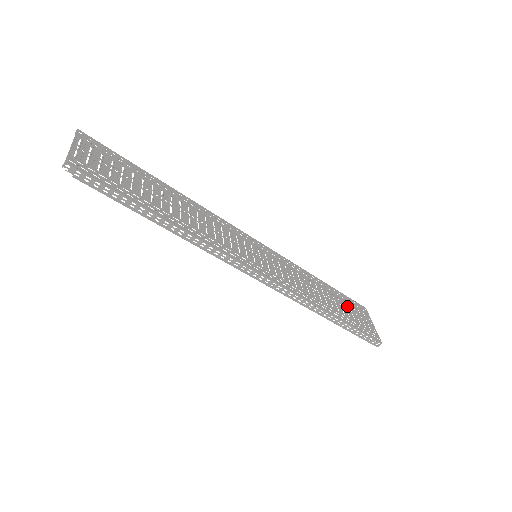
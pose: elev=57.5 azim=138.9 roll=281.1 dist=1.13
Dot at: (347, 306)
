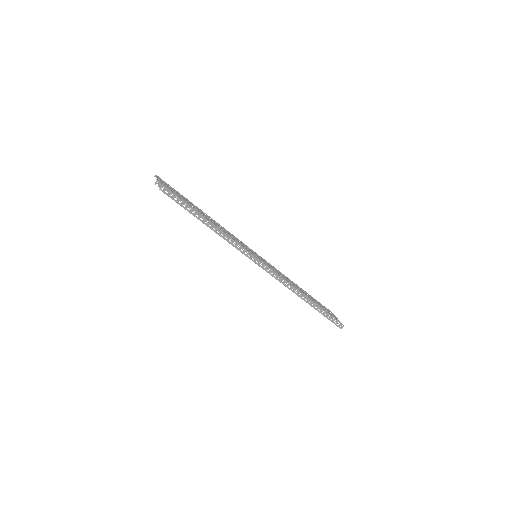
Dot at: (317, 302)
